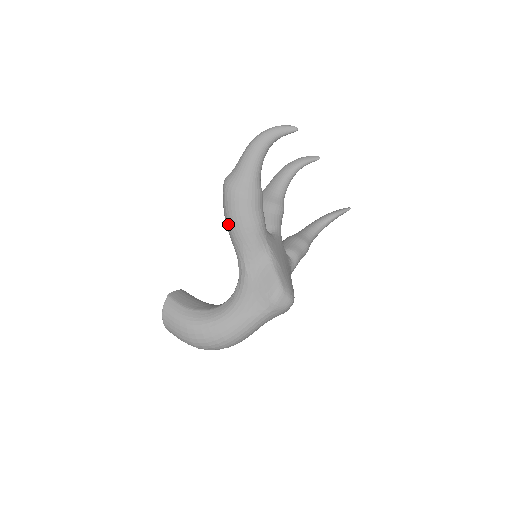
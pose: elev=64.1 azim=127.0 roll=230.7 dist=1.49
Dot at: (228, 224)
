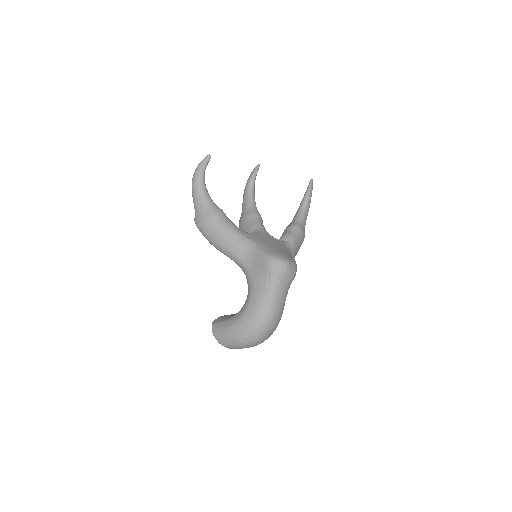
Dot at: (213, 245)
